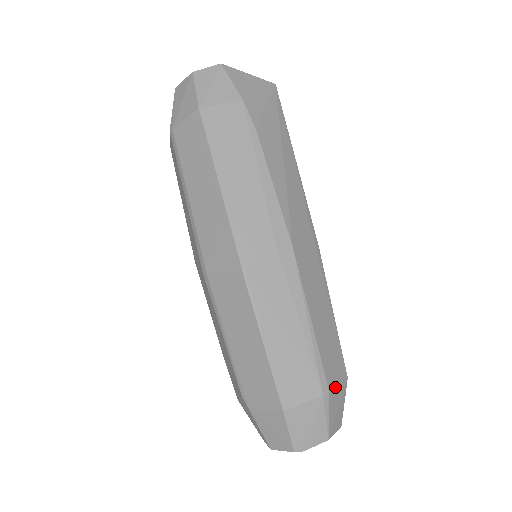
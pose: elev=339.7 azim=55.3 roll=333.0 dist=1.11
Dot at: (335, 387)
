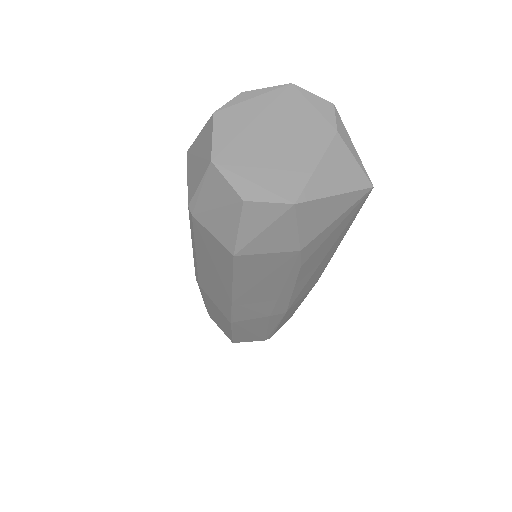
Dot at: occluded
